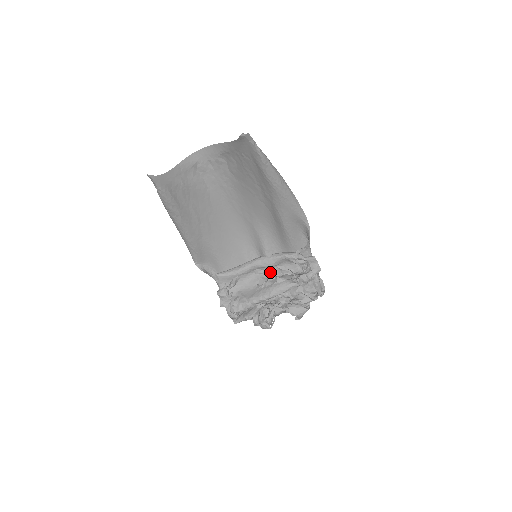
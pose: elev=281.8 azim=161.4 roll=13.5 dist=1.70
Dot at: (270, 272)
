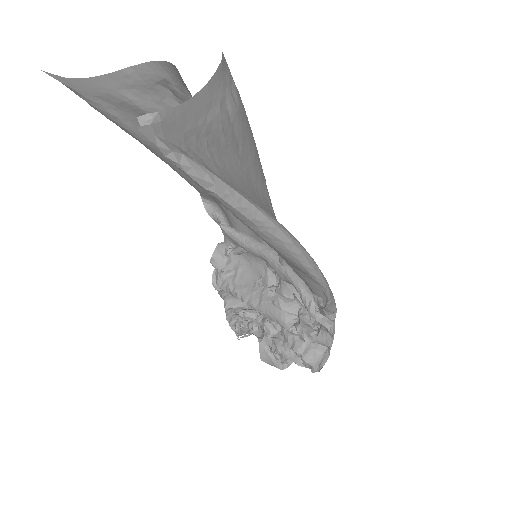
Dot at: (279, 281)
